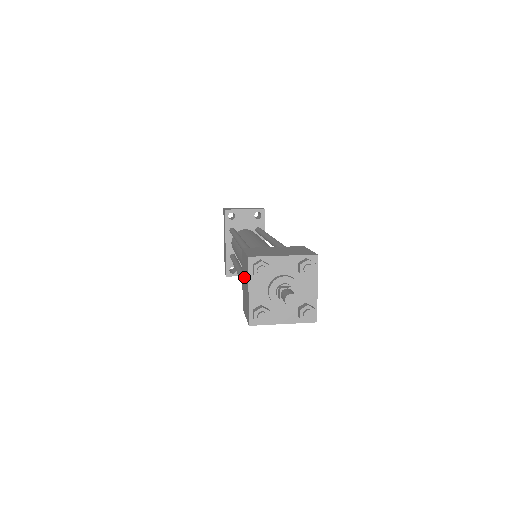
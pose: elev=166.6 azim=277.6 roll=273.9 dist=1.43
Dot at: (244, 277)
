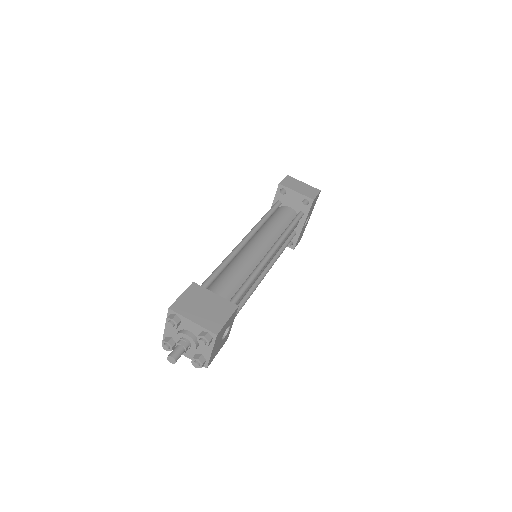
Dot at: occluded
